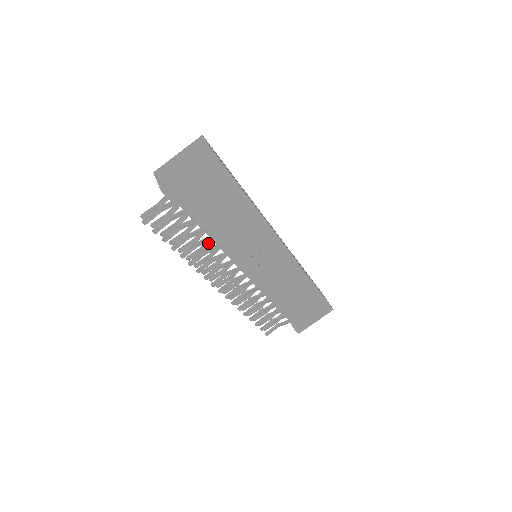
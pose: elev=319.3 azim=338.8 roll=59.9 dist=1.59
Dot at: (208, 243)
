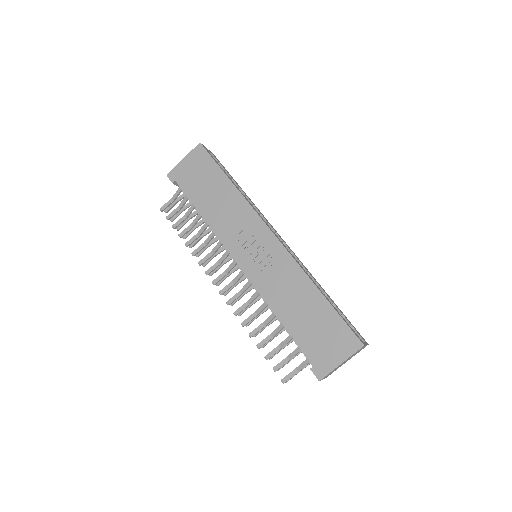
Dot at: (213, 240)
